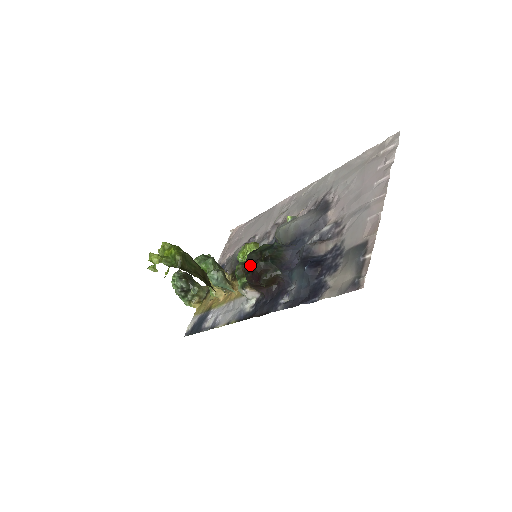
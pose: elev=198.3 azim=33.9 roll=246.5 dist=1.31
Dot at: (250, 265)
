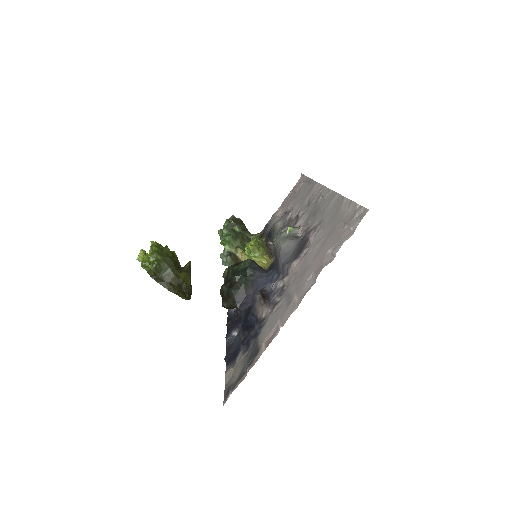
Dot at: occluded
